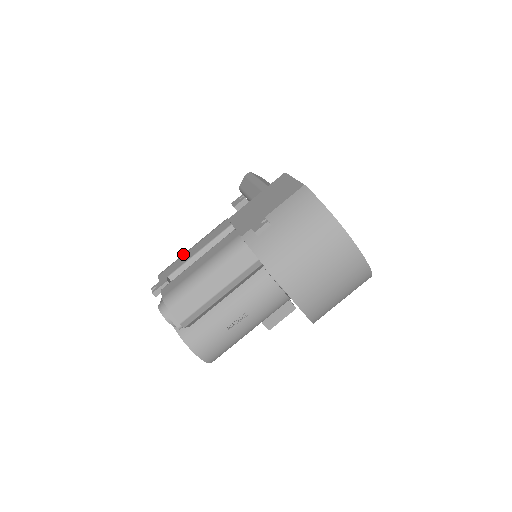
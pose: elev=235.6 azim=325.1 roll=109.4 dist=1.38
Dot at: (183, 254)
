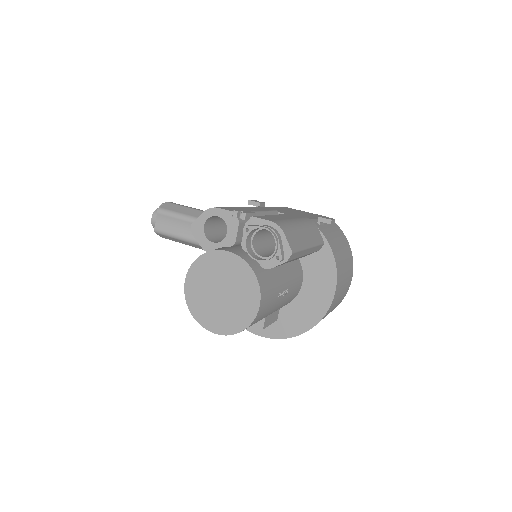
Dot at: occluded
